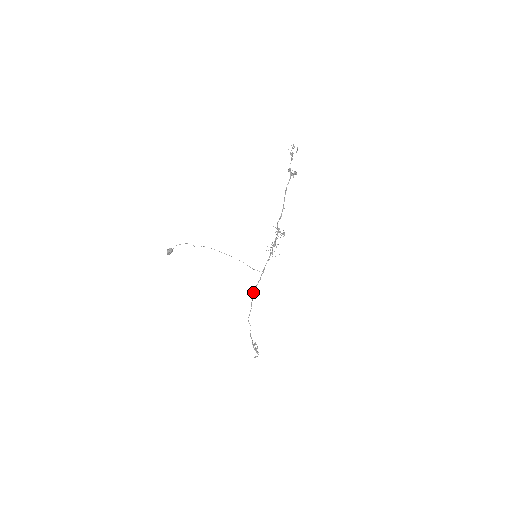
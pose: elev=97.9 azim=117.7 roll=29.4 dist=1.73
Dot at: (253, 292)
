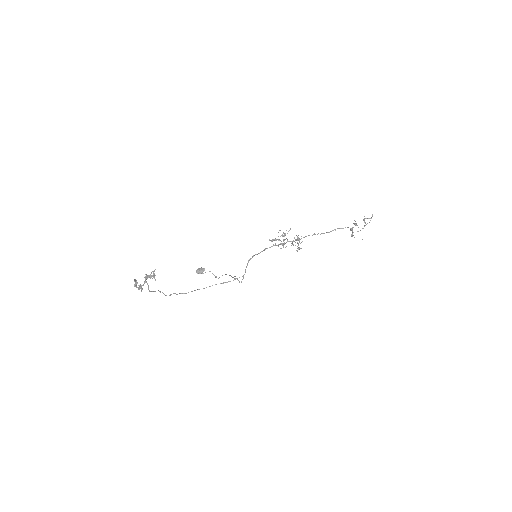
Dot at: occluded
